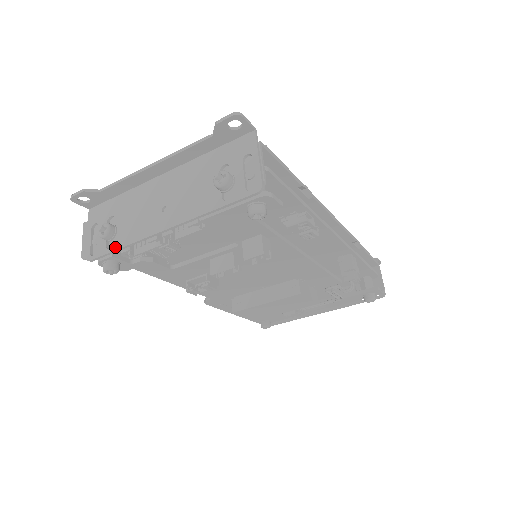
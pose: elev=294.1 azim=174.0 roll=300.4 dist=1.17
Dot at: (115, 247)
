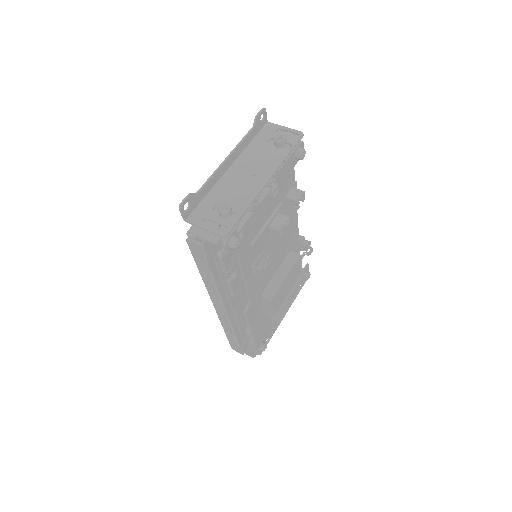
Dot at: (241, 213)
